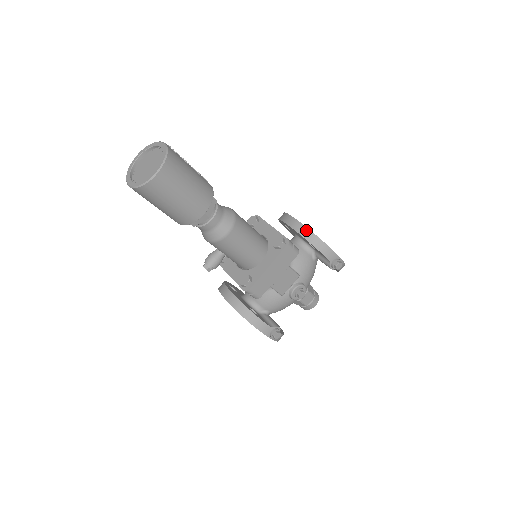
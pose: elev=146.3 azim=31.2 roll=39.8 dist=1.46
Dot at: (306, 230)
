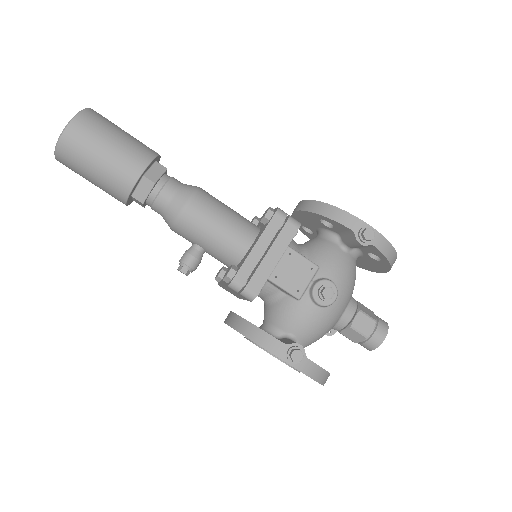
Dot at: (311, 203)
